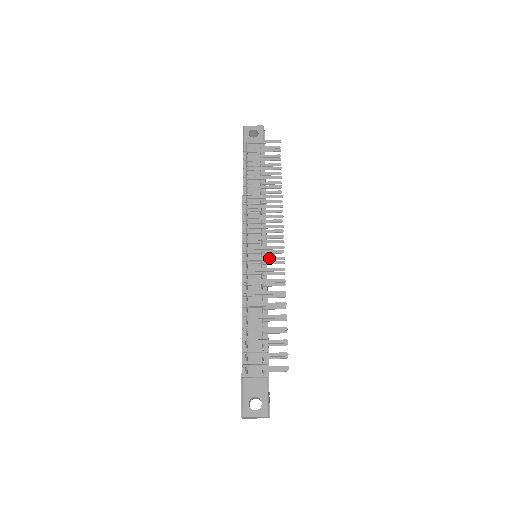
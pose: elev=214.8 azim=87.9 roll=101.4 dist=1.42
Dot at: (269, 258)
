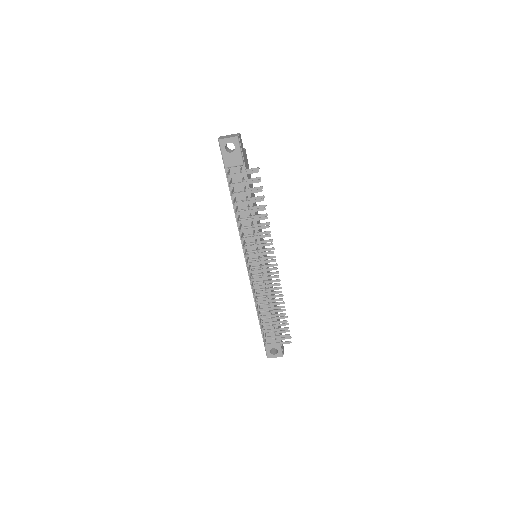
Dot at: (267, 278)
